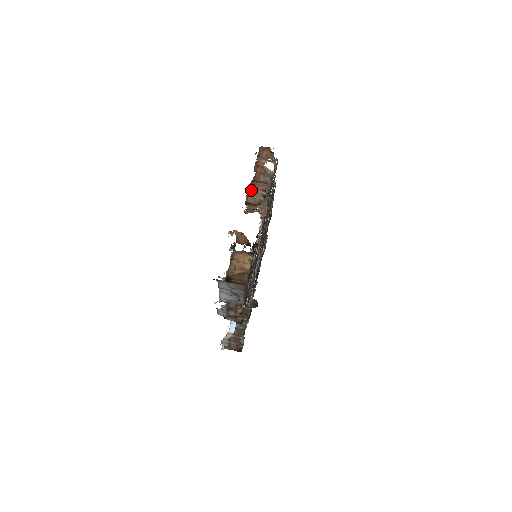
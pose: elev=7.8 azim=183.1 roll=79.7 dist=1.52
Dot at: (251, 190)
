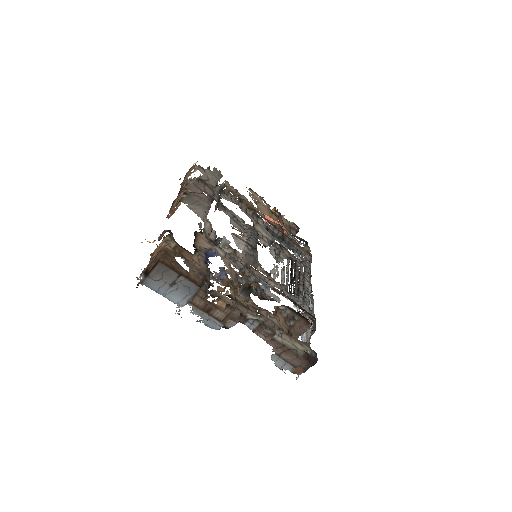
Dot at: (175, 201)
